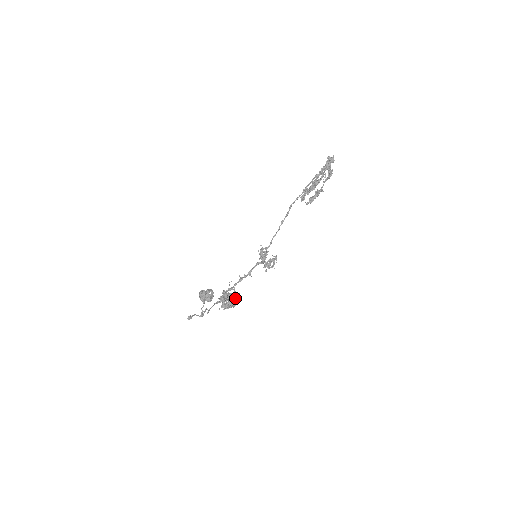
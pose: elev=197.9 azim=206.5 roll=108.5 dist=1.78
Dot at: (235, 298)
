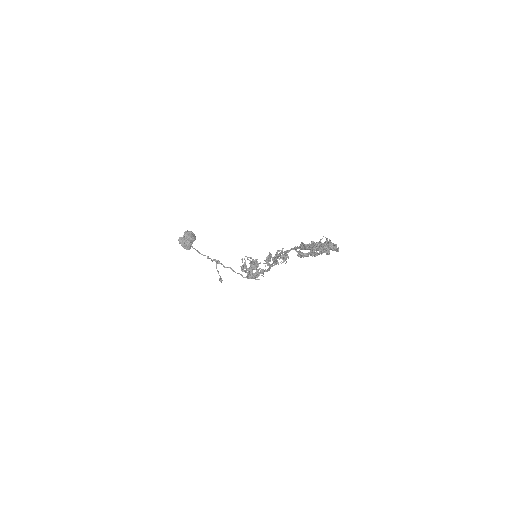
Dot at: (257, 265)
